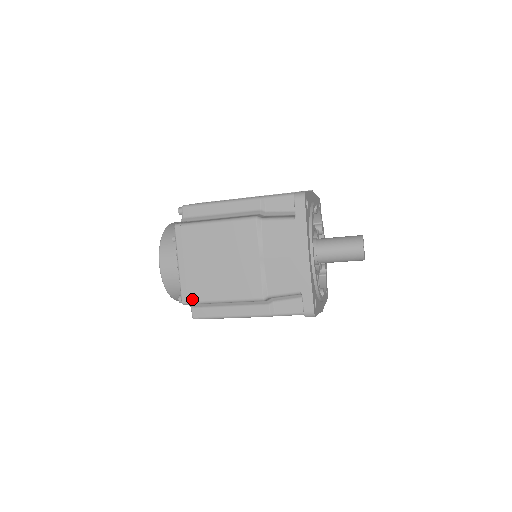
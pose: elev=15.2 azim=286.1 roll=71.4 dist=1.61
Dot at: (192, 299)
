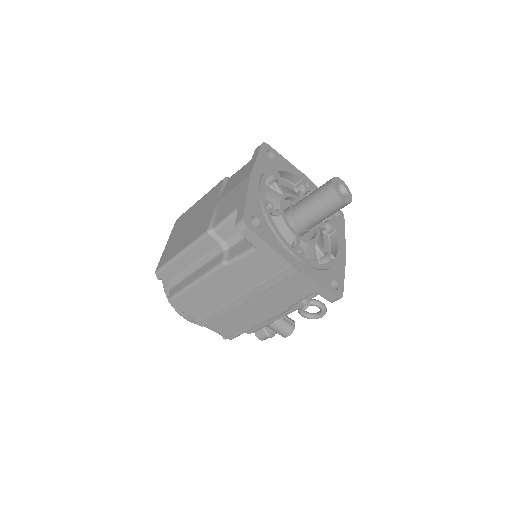
Dot at: (162, 264)
